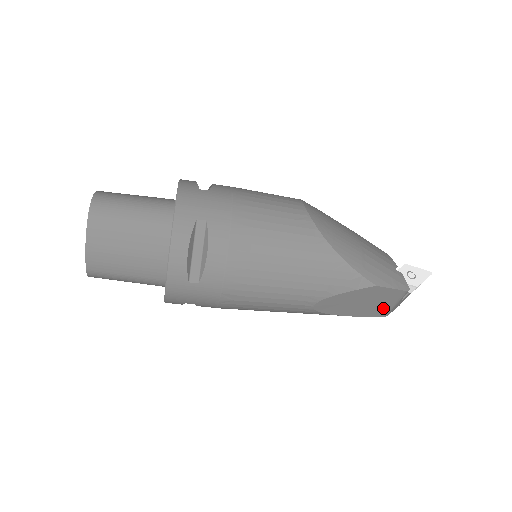
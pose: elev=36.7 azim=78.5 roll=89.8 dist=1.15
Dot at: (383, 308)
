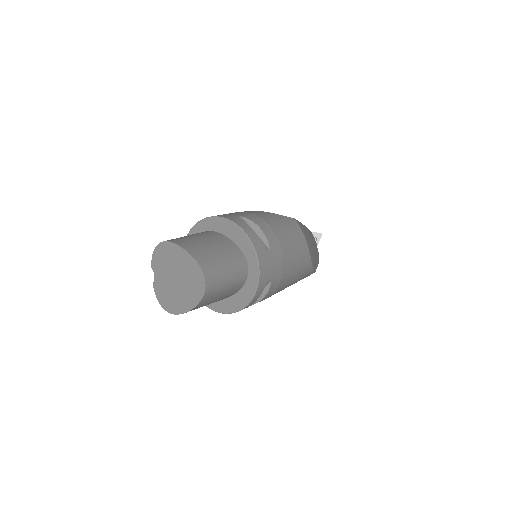
Dot at: occluded
